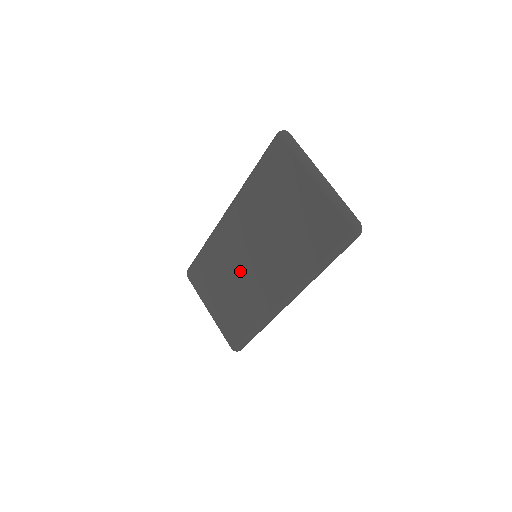
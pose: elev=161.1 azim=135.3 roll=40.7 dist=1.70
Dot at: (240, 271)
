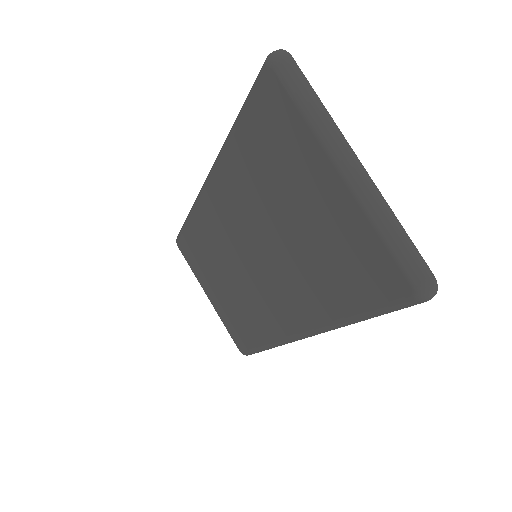
Dot at: (236, 270)
